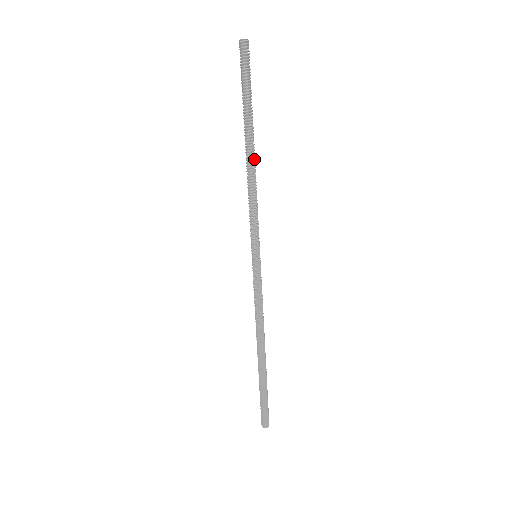
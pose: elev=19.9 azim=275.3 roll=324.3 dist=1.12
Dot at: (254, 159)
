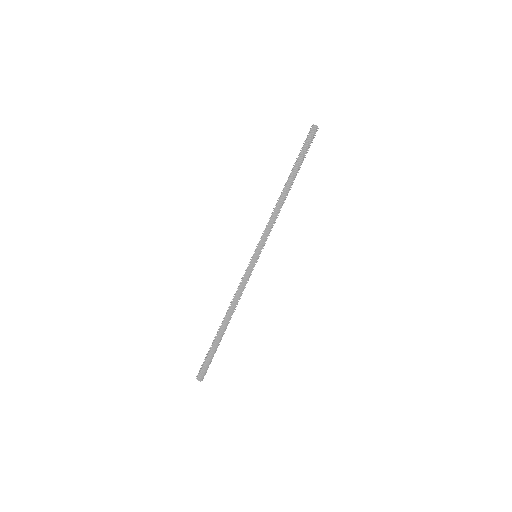
Dot at: occluded
